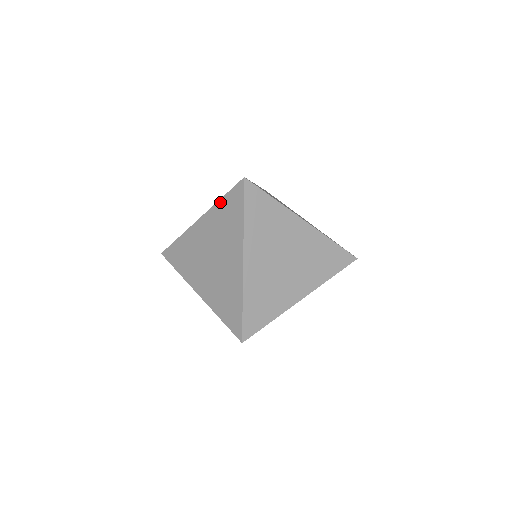
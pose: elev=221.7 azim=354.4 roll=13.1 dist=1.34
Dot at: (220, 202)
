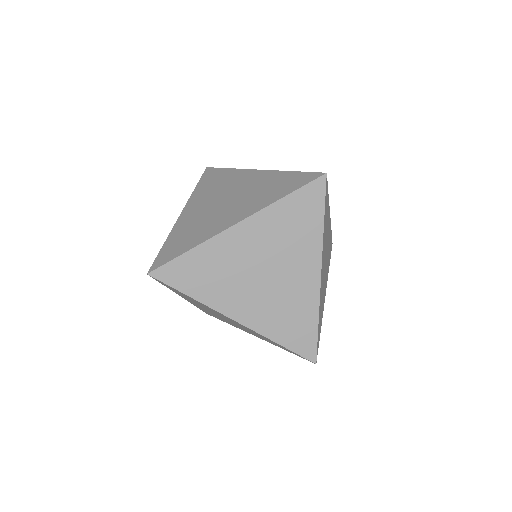
Dot at: (282, 202)
